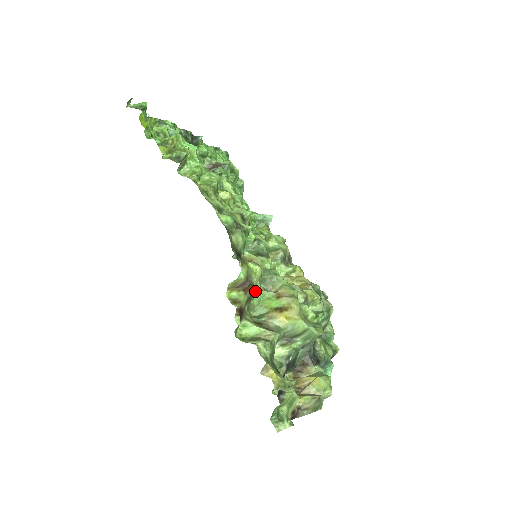
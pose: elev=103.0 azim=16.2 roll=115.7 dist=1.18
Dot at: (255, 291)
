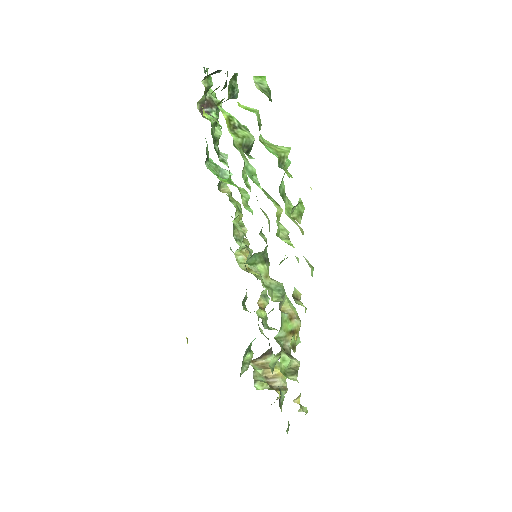
Dot at: occluded
